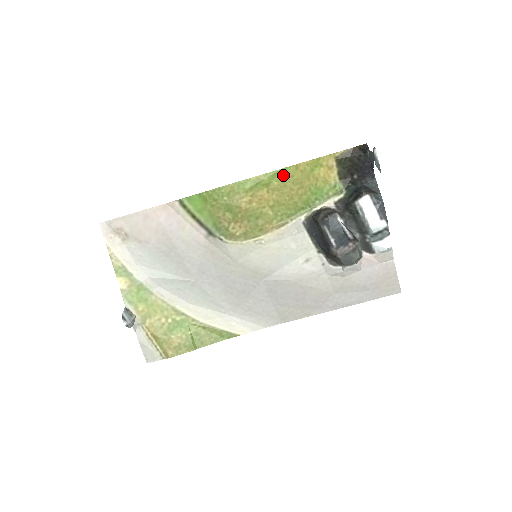
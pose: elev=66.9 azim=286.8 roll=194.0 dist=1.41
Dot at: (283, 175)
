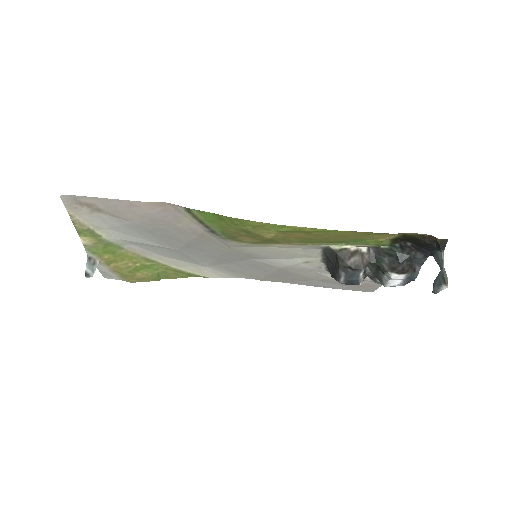
Dot at: (332, 232)
